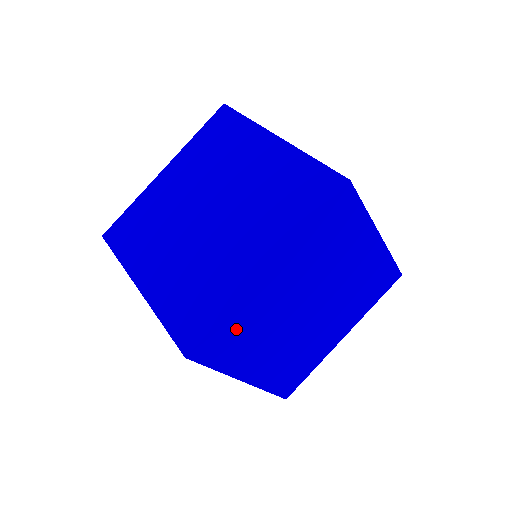
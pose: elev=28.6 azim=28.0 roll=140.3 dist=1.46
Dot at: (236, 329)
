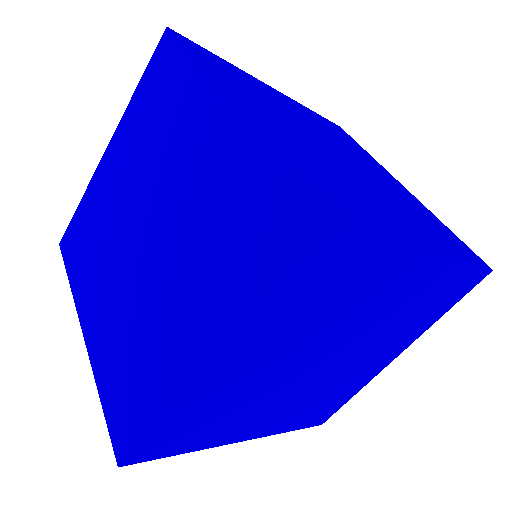
Dot at: (188, 422)
